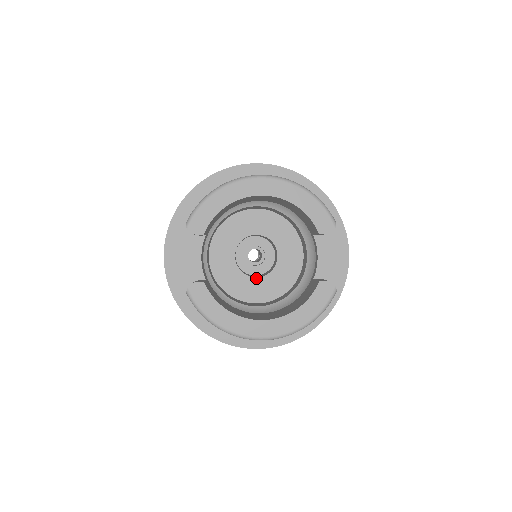
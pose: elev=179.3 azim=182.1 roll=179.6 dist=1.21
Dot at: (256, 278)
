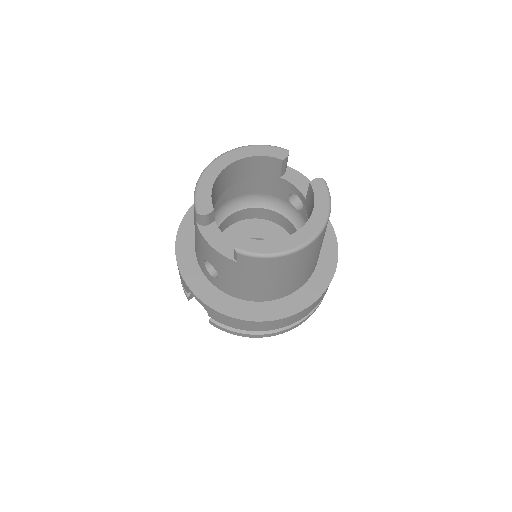
Dot at: occluded
